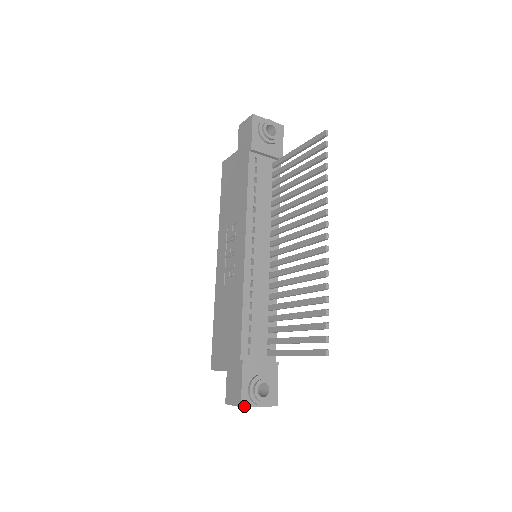
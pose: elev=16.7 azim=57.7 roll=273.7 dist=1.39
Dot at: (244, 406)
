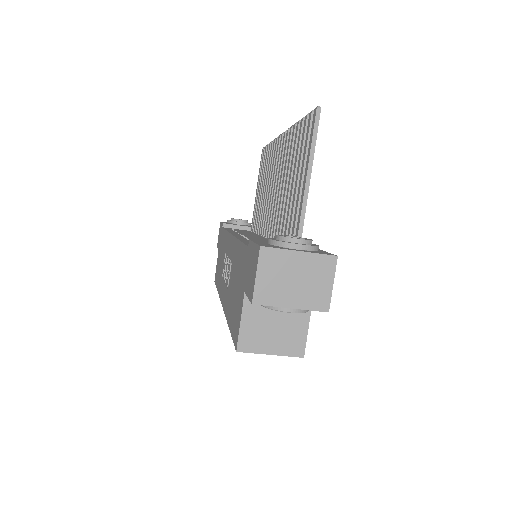
Dot at: (266, 247)
